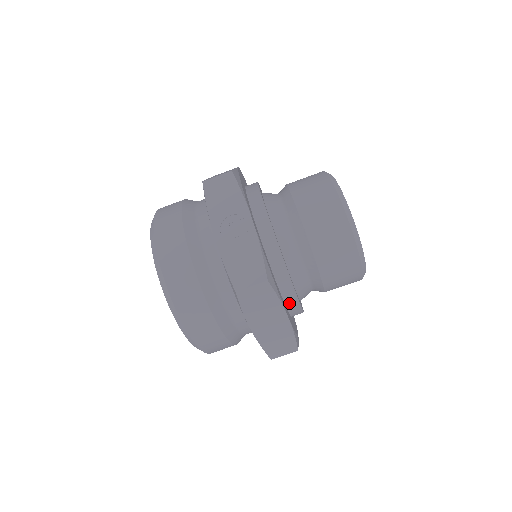
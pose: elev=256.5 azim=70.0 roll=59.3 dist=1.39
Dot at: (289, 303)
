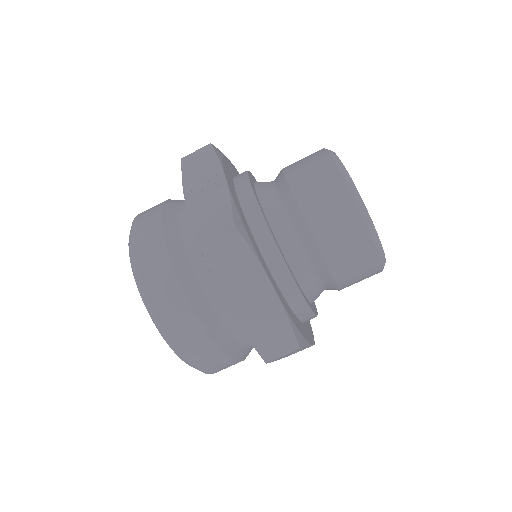
Dot at: (281, 281)
